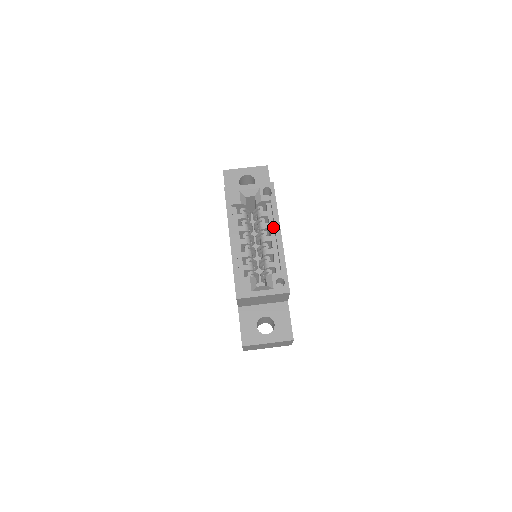
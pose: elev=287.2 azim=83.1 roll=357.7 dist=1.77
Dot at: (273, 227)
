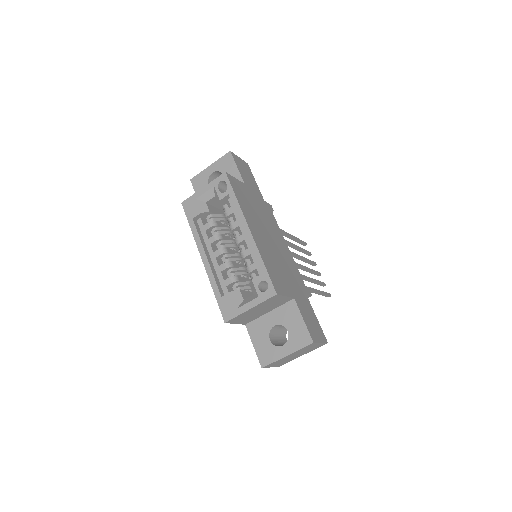
Dot at: occluded
